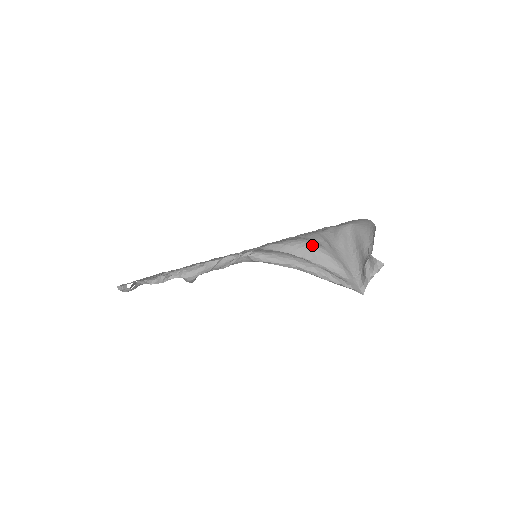
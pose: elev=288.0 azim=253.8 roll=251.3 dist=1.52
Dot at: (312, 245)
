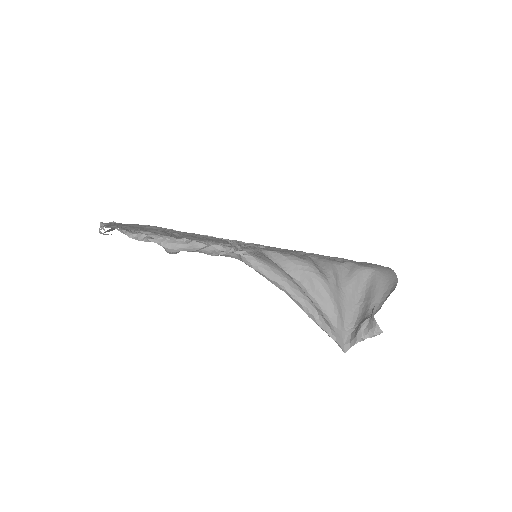
Dot at: (316, 274)
